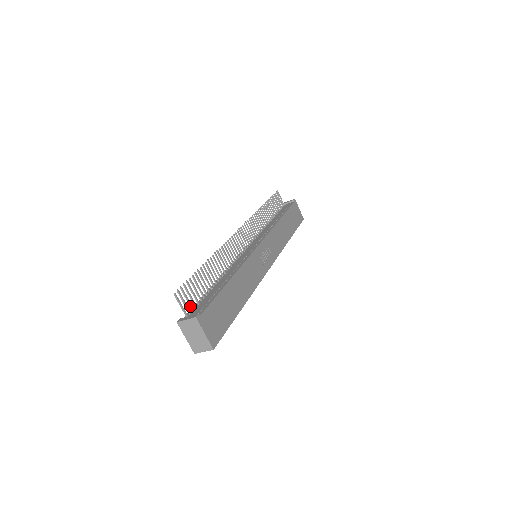
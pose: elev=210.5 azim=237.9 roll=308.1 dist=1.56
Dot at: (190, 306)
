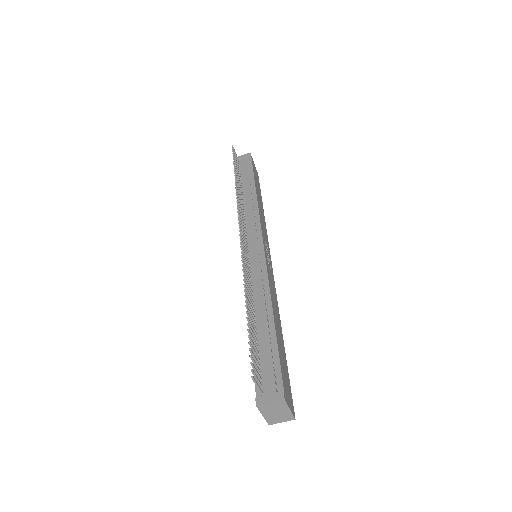
Dot at: (258, 377)
